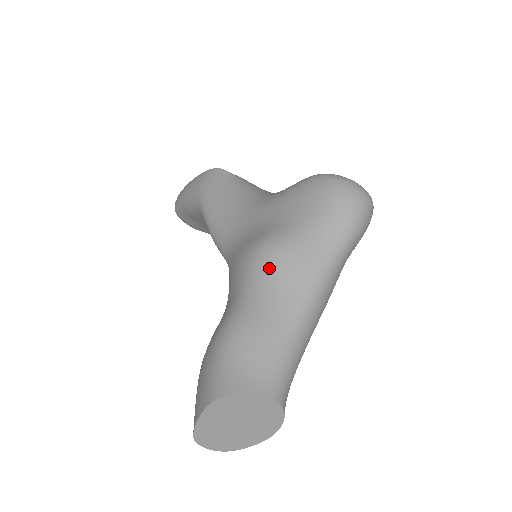
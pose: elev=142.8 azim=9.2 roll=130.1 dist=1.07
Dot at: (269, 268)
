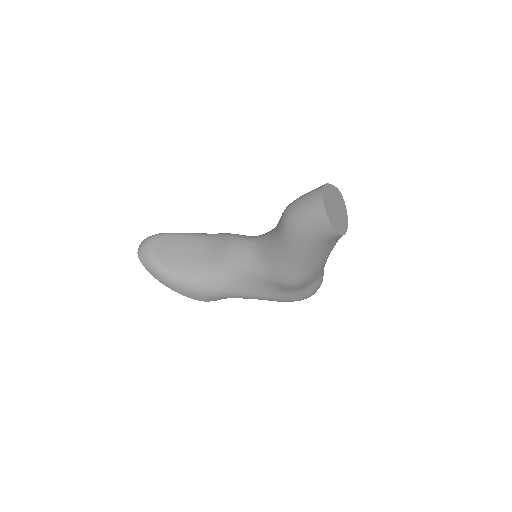
Dot at: occluded
